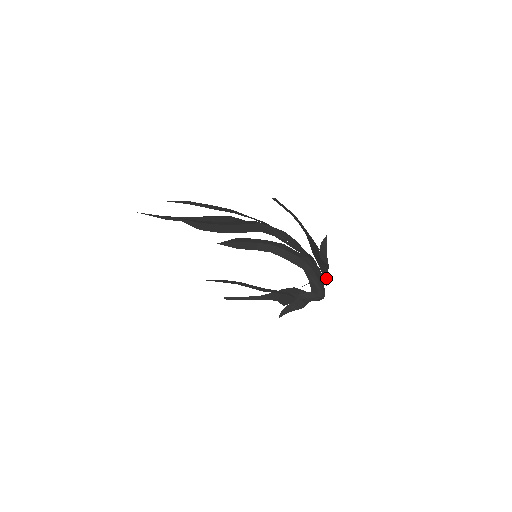
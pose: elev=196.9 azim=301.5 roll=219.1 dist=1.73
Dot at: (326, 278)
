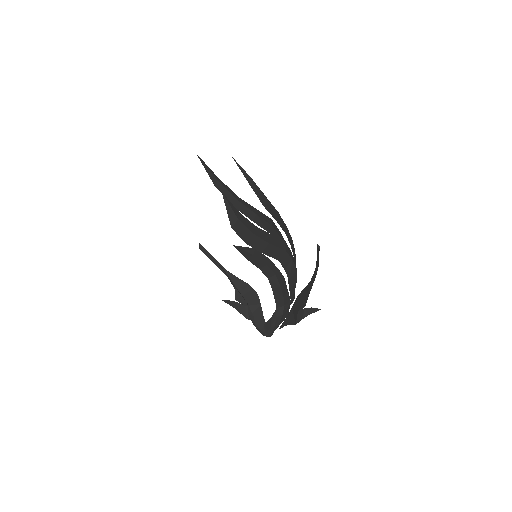
Dot at: (285, 325)
